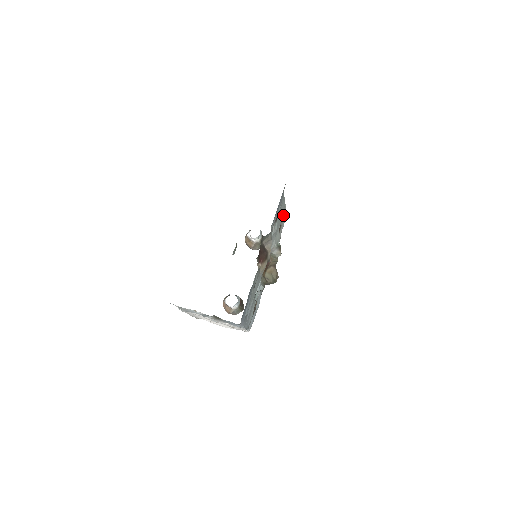
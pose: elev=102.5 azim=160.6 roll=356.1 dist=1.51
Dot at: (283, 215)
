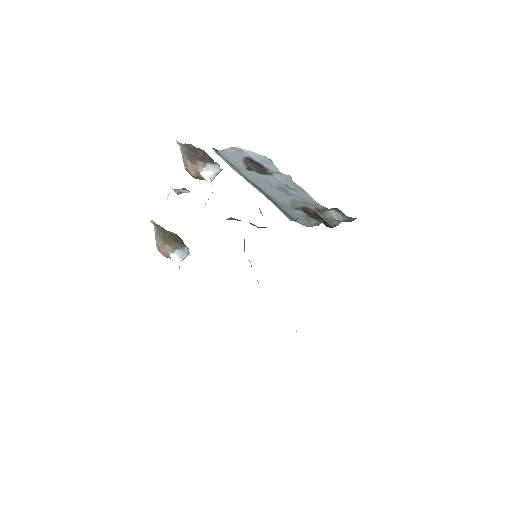
Dot at: occluded
